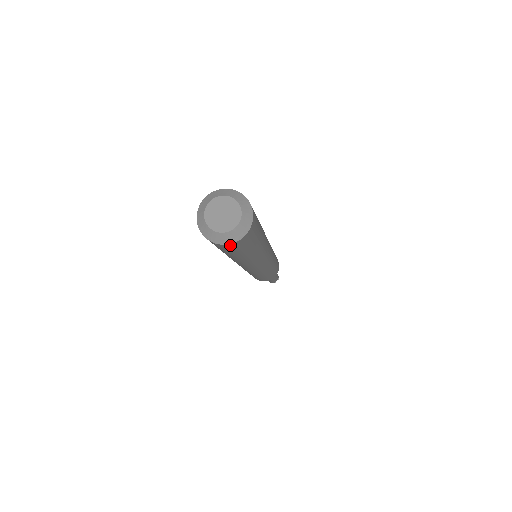
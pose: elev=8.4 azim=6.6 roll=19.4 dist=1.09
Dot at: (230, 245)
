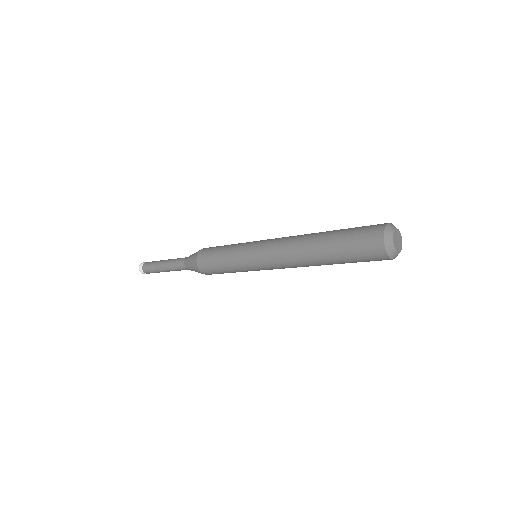
Dot at: (382, 252)
